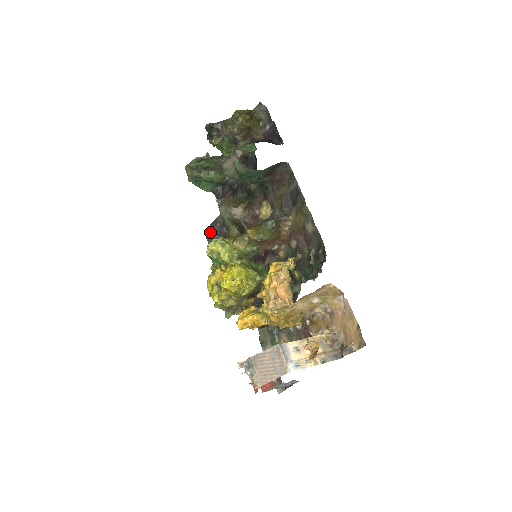
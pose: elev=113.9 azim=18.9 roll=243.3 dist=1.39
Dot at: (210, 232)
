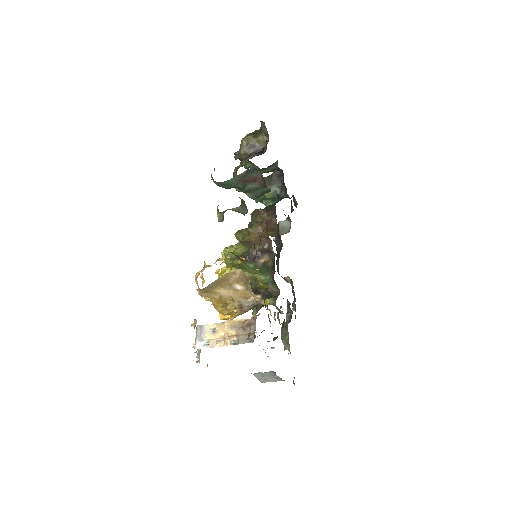
Dot at: (276, 243)
